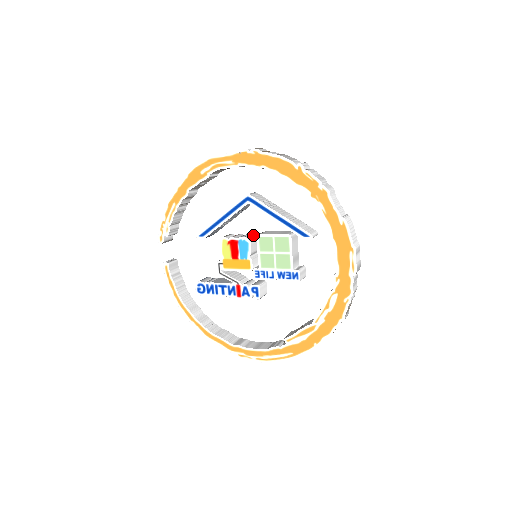
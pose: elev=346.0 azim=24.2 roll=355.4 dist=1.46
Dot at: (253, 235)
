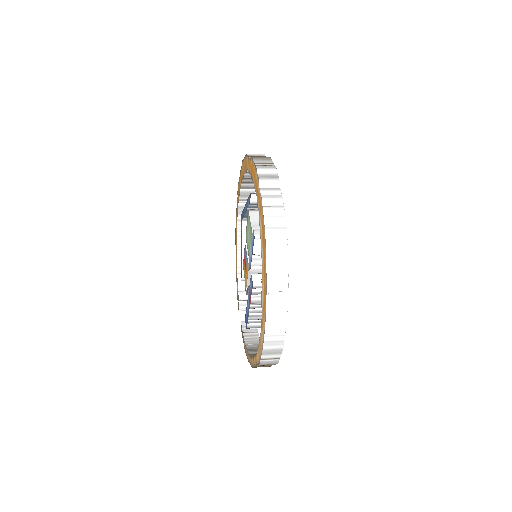
Dot at: occluded
